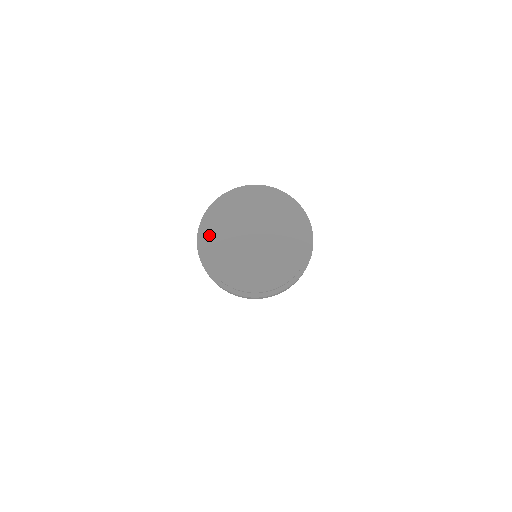
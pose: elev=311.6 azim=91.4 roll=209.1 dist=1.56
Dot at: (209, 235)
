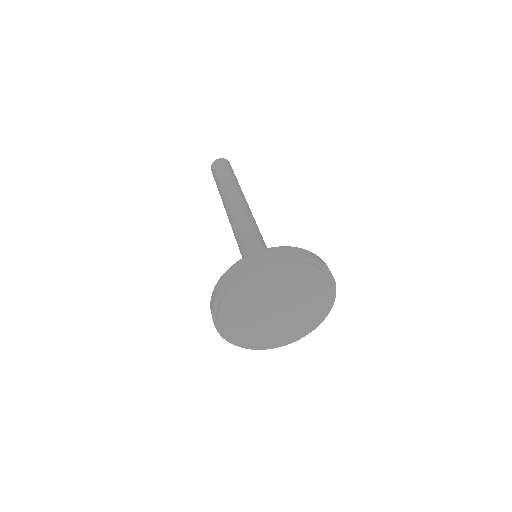
Dot at: (227, 321)
